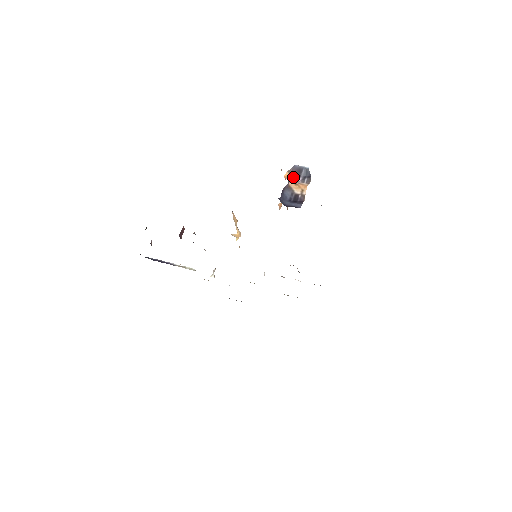
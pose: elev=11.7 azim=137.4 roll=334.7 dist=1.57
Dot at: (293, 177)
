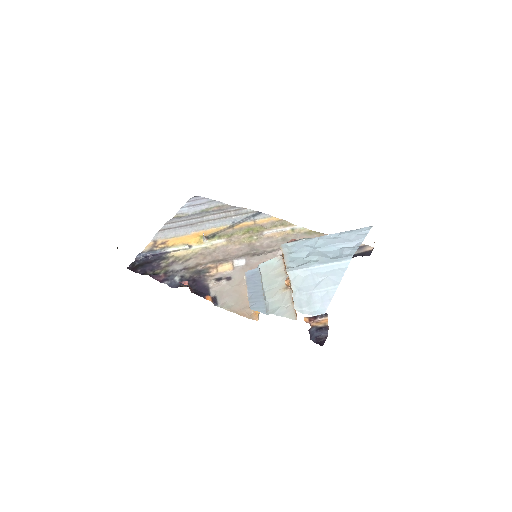
Dot at: (312, 318)
